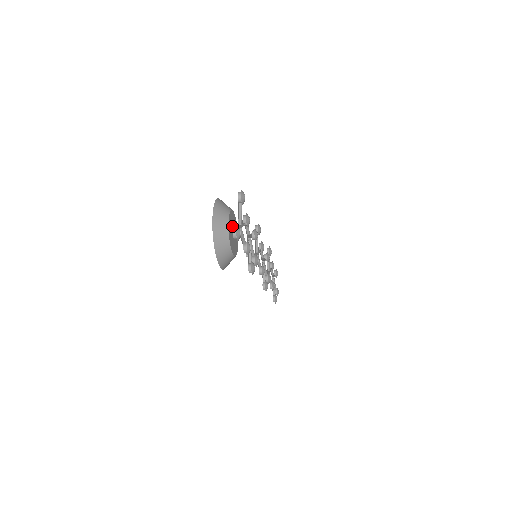
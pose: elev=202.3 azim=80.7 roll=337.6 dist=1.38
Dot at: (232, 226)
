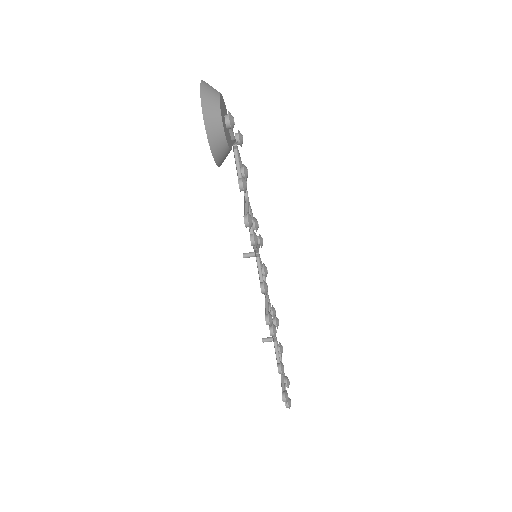
Dot at: (225, 114)
